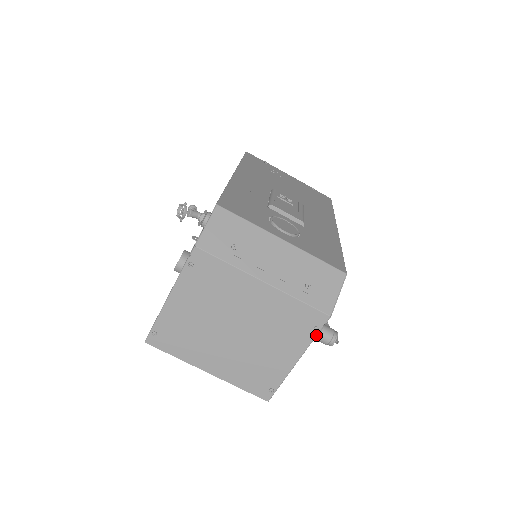
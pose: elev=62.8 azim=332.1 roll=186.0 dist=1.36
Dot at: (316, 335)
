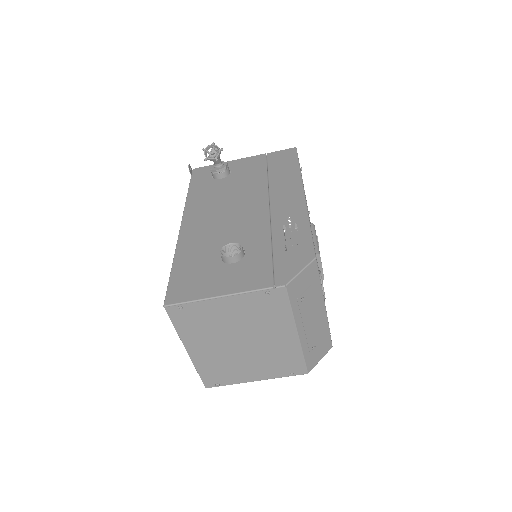
Dot at: (286, 376)
